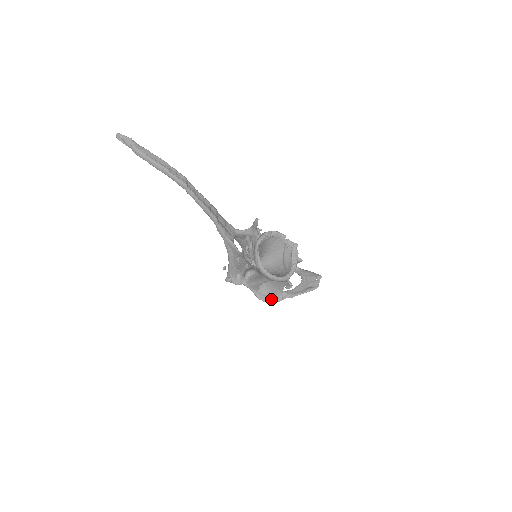
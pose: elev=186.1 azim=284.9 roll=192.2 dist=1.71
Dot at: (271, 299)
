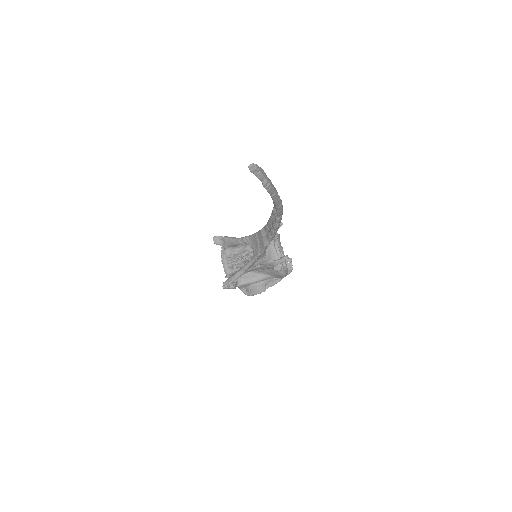
Dot at: (257, 292)
